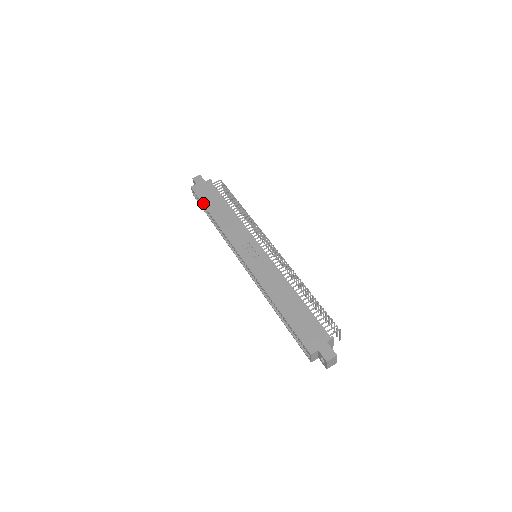
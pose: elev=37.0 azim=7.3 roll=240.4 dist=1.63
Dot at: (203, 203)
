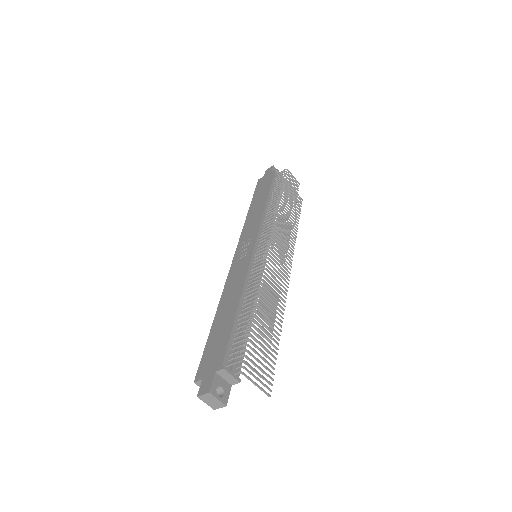
Dot at: (253, 196)
